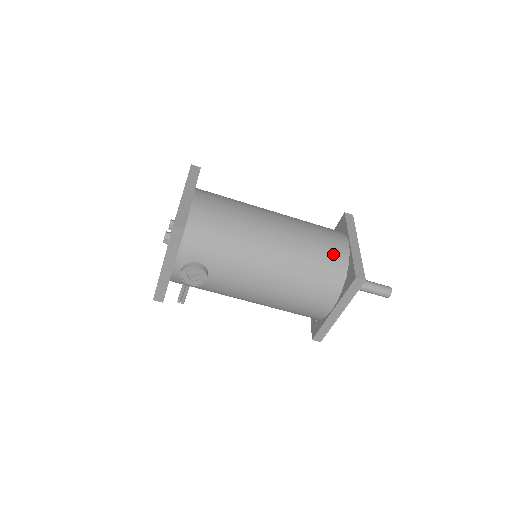
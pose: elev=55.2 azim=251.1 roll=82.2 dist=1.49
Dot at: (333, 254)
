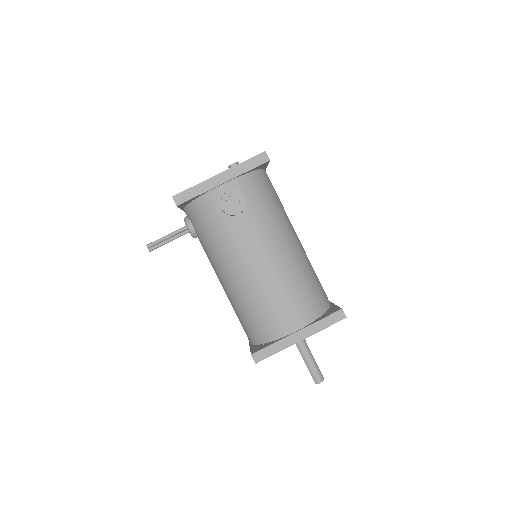
Dot at: (323, 292)
